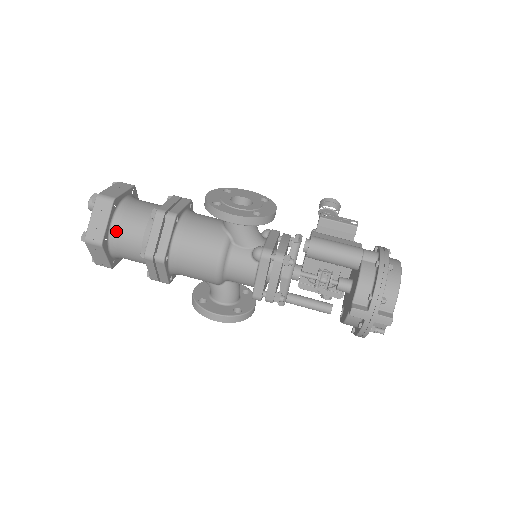
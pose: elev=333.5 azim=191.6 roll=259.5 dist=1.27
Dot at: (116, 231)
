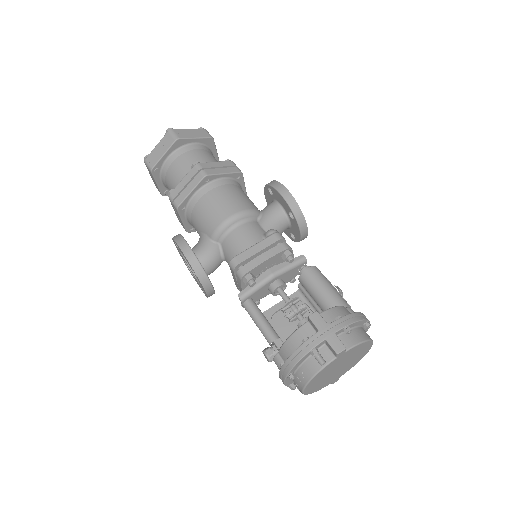
Dot at: (192, 148)
